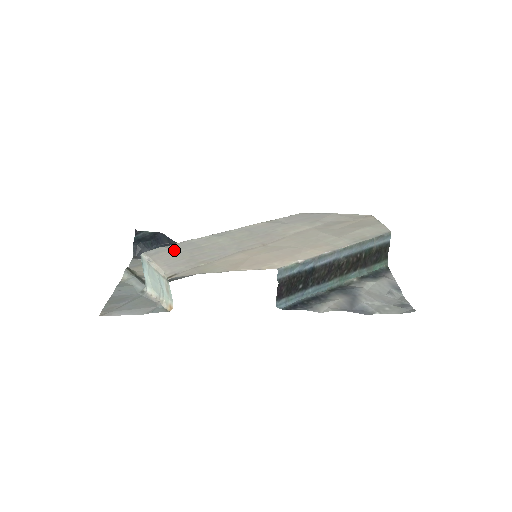
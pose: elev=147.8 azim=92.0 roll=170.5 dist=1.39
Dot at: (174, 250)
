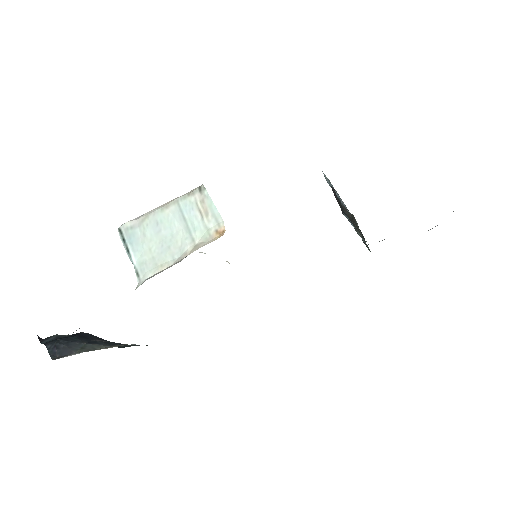
Dot at: occluded
